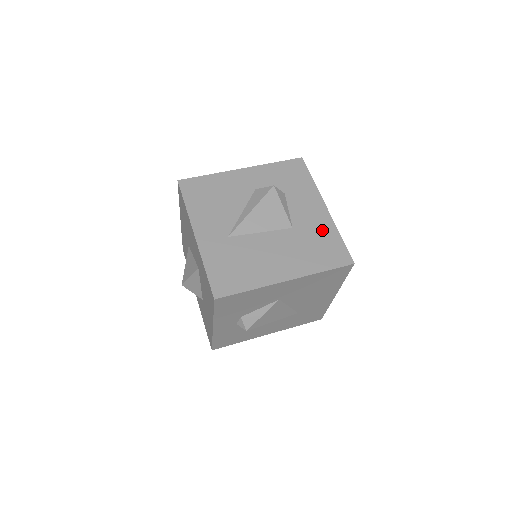
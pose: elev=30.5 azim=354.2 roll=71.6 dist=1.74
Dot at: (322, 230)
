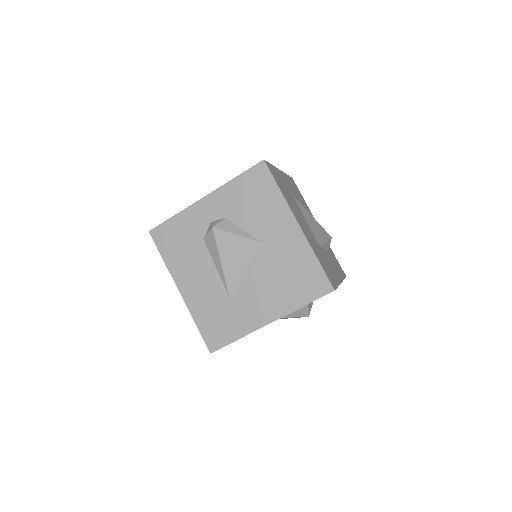
Dot at: (332, 271)
